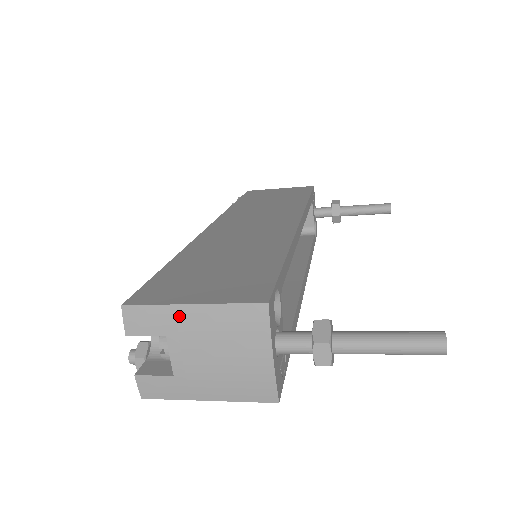
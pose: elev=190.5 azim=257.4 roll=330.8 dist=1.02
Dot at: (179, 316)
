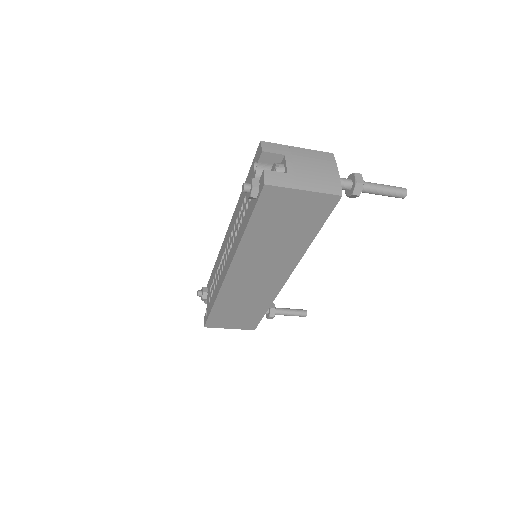
Dot at: (291, 149)
